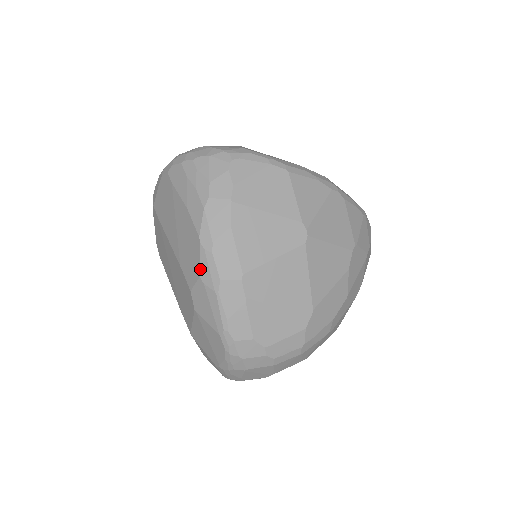
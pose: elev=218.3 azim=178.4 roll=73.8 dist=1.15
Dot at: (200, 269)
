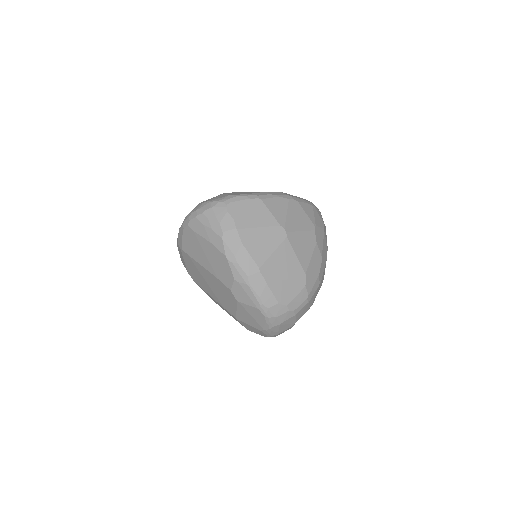
Dot at: (233, 275)
